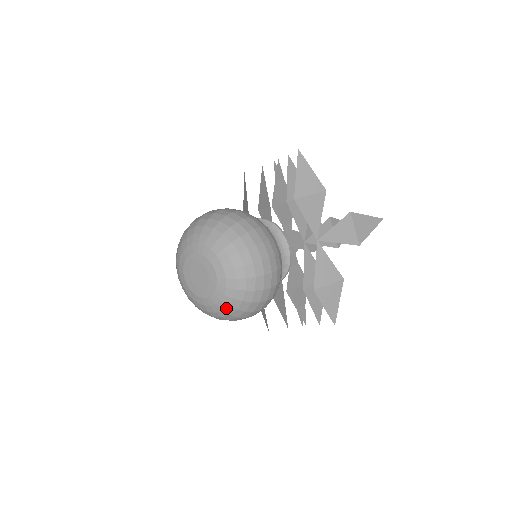
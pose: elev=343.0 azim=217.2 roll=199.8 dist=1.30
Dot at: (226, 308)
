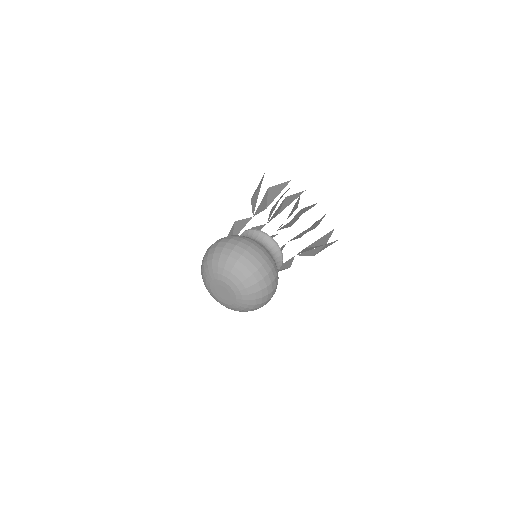
Dot at: occluded
